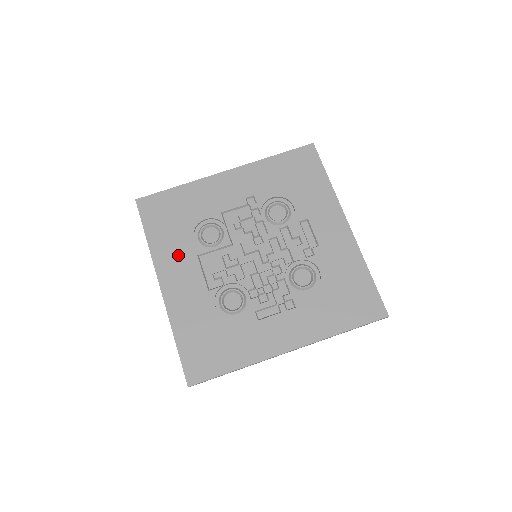
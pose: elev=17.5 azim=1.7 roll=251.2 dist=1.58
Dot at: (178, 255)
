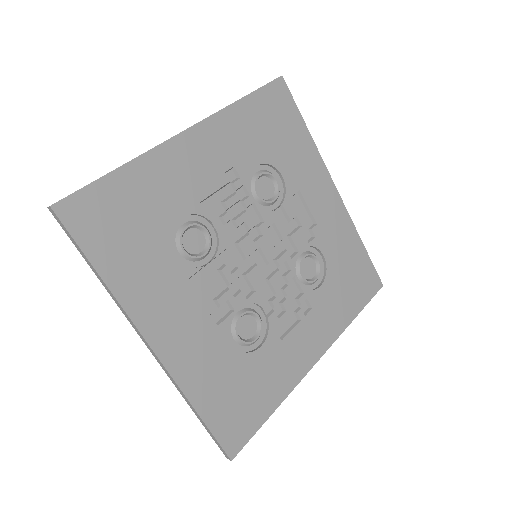
Dot at: (161, 288)
